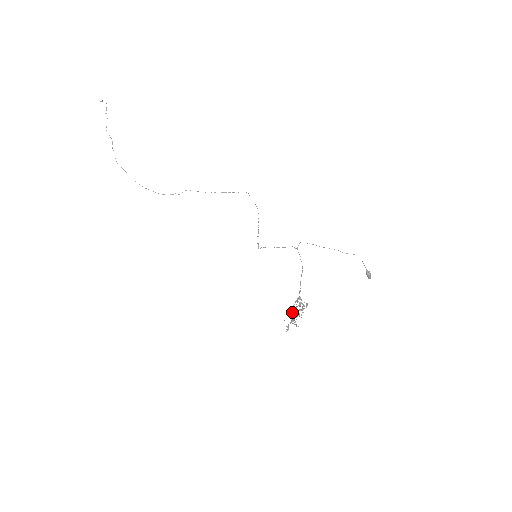
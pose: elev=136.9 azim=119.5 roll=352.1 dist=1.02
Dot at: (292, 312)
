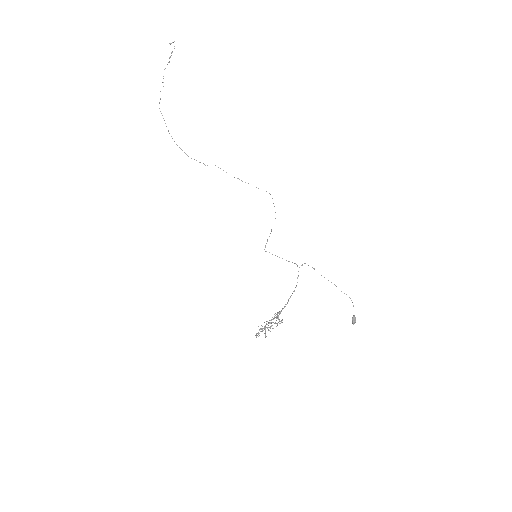
Dot at: (269, 322)
